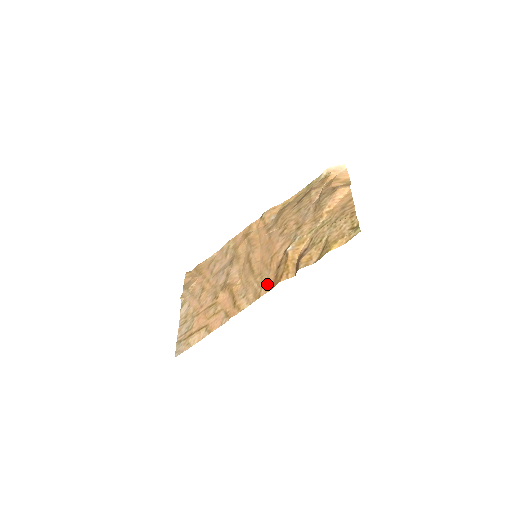
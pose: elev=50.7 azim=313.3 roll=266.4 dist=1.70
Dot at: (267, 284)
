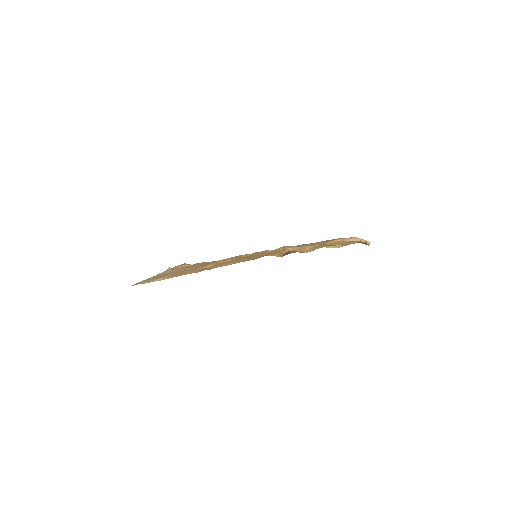
Dot at: (253, 258)
